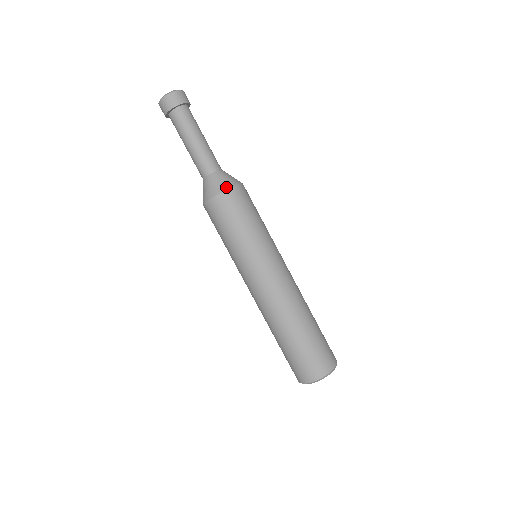
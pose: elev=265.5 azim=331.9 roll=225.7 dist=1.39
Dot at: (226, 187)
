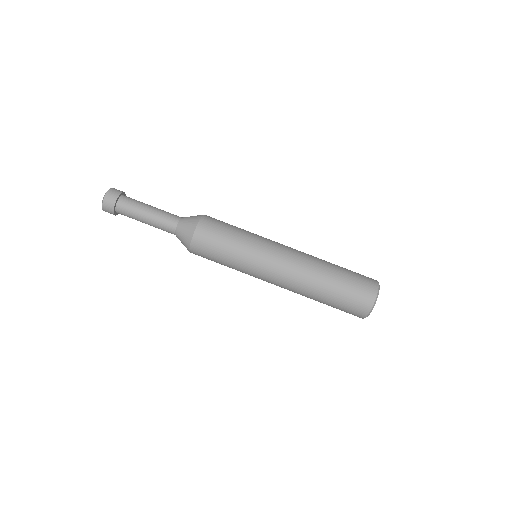
Dot at: (191, 235)
